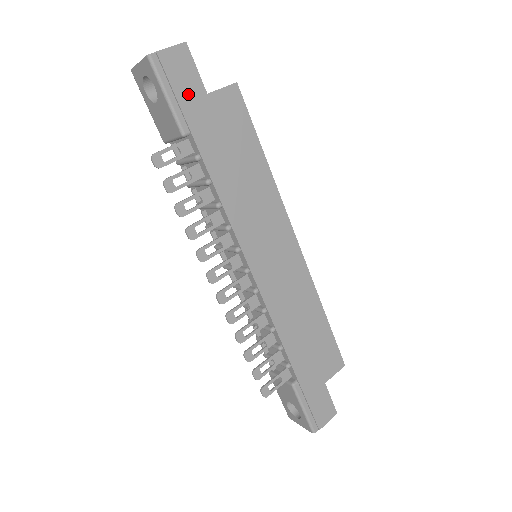
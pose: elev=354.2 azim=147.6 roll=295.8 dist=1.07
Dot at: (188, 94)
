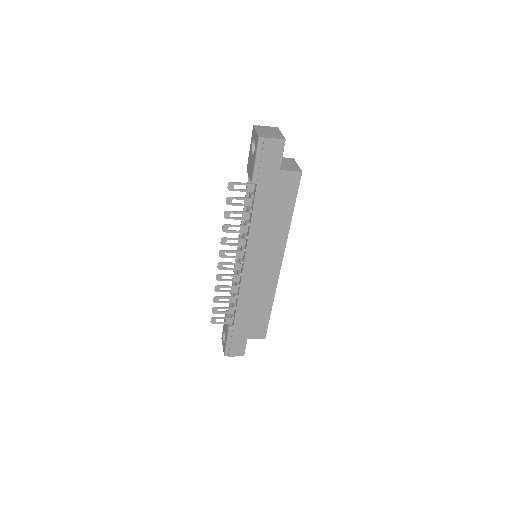
Dot at: (268, 165)
